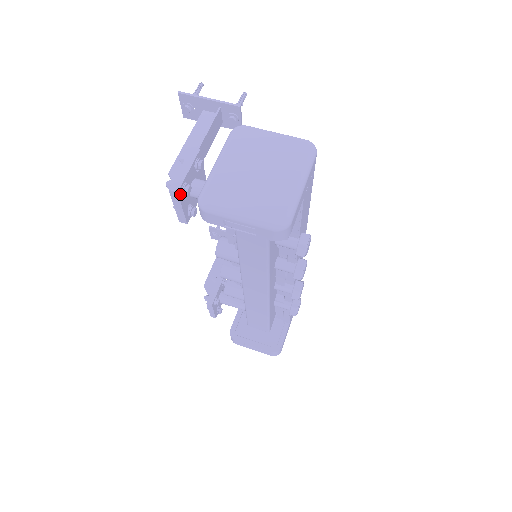
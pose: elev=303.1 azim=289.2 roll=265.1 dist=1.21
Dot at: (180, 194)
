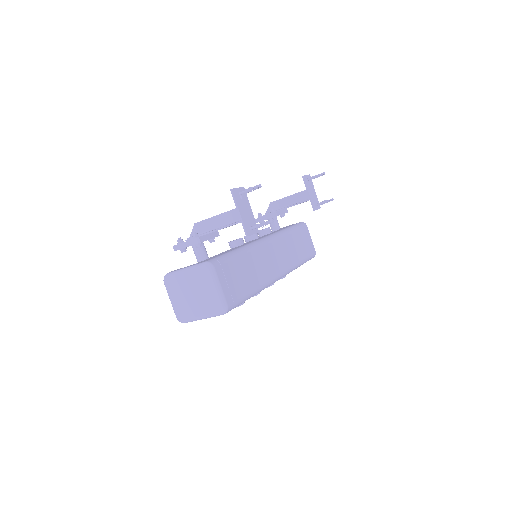
Dot at: occluded
